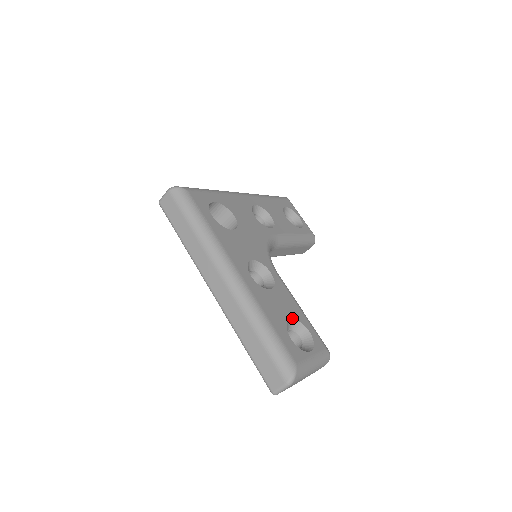
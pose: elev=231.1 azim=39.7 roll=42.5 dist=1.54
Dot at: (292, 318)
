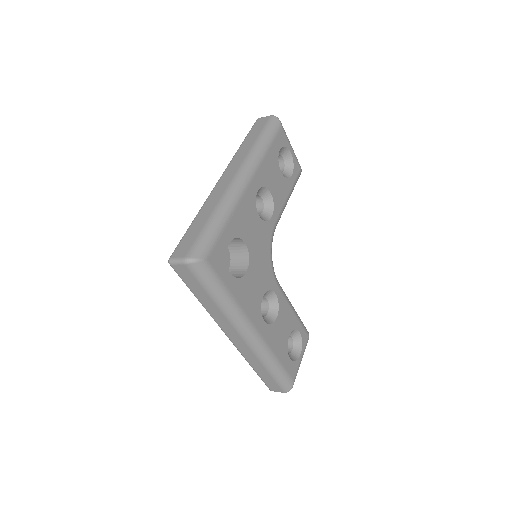
Dot at: (290, 333)
